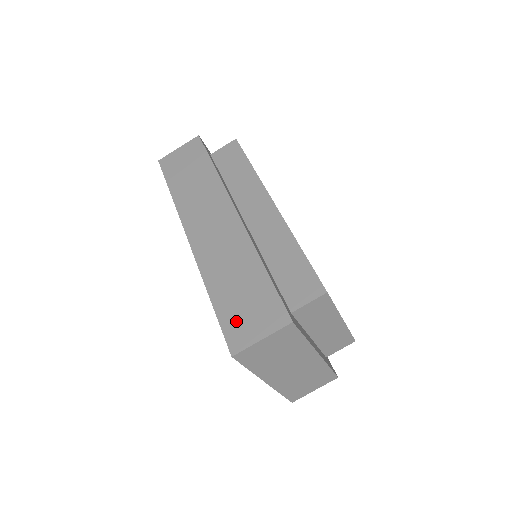
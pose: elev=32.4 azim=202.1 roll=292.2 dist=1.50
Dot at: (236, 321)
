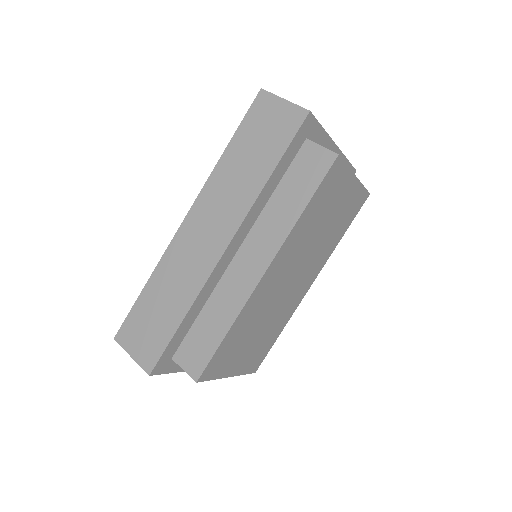
Dot at: (136, 325)
